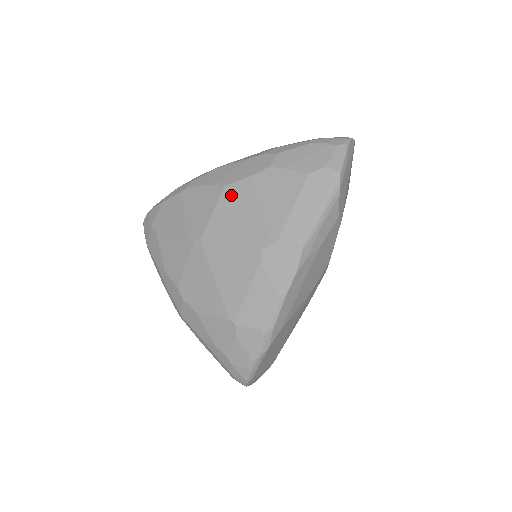
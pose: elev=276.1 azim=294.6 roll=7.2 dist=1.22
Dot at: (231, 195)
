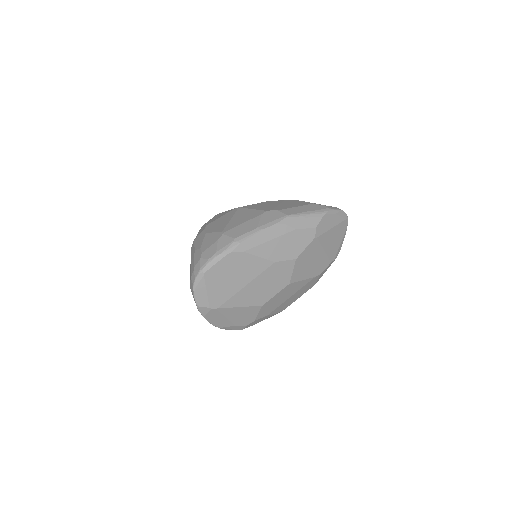
Dot at: (270, 202)
